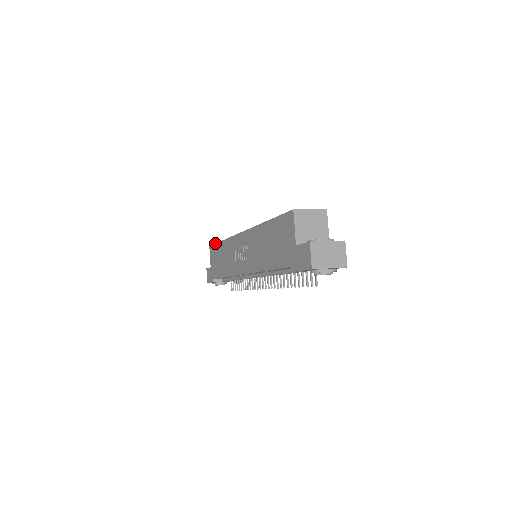
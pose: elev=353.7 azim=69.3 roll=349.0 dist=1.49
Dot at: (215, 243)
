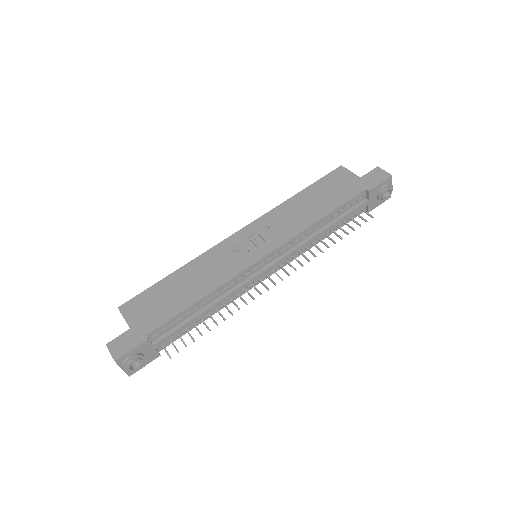
Dot at: occluded
